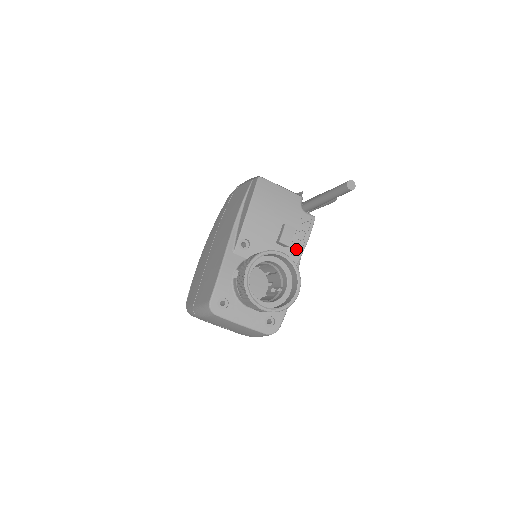
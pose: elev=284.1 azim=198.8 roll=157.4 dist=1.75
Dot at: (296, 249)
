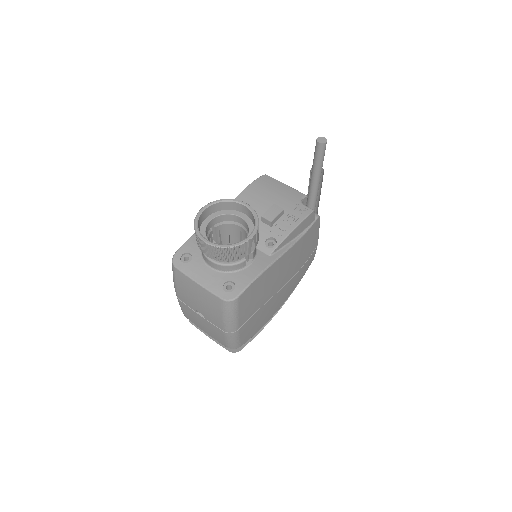
Dot at: (282, 230)
